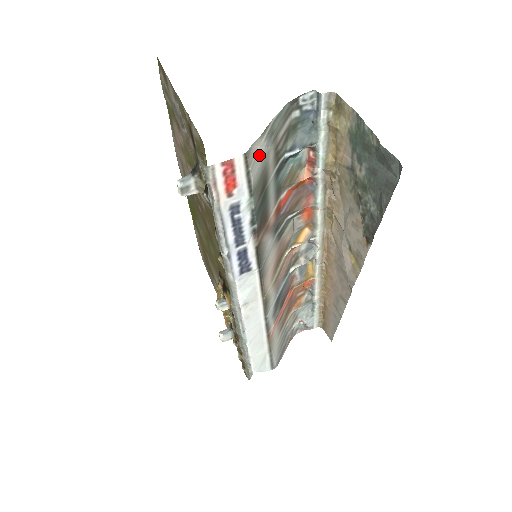
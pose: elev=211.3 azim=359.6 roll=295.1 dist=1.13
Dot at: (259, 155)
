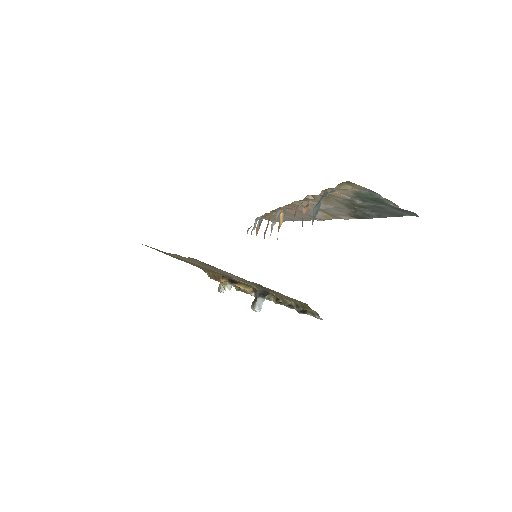
Dot at: occluded
